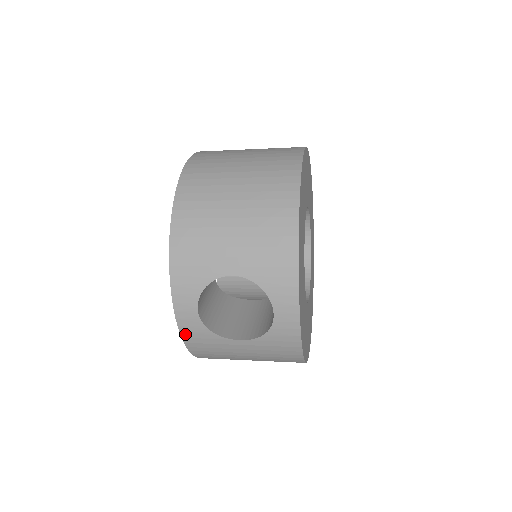
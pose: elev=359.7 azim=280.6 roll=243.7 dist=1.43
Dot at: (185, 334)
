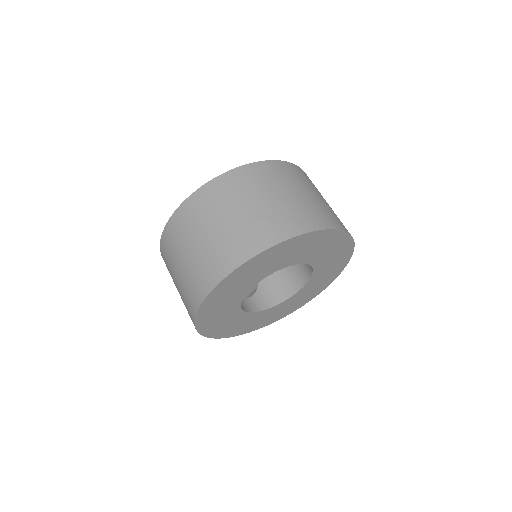
Dot at: occluded
